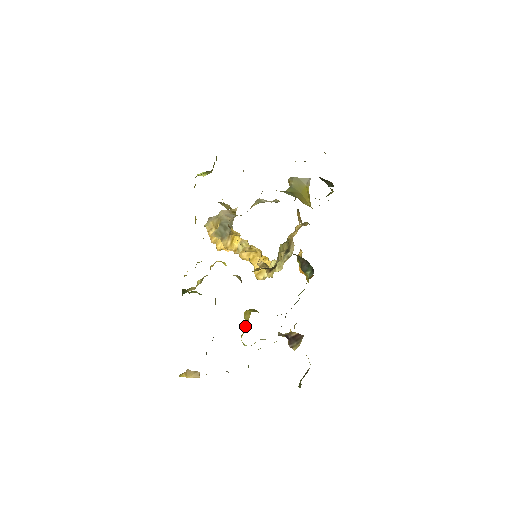
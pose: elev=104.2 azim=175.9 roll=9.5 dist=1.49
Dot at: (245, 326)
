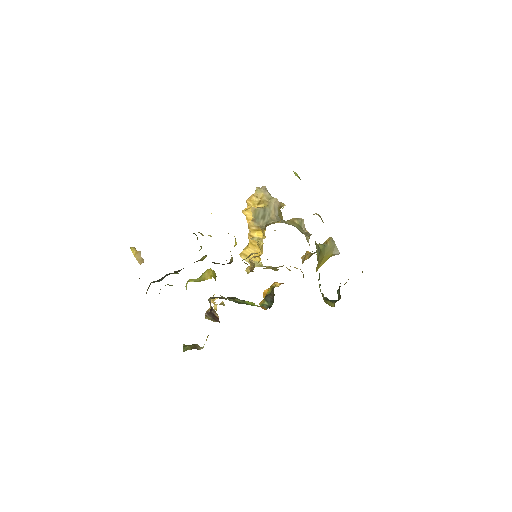
Dot at: (200, 277)
